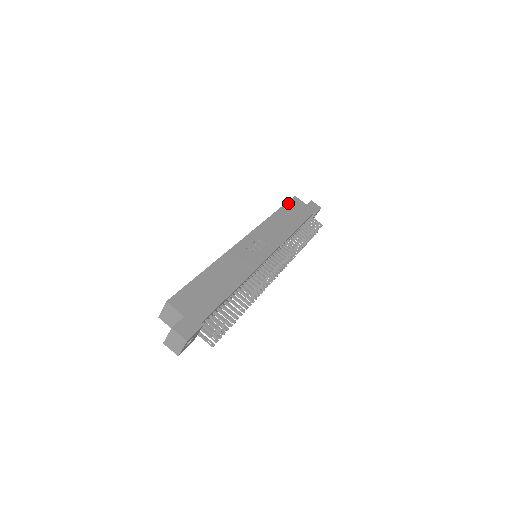
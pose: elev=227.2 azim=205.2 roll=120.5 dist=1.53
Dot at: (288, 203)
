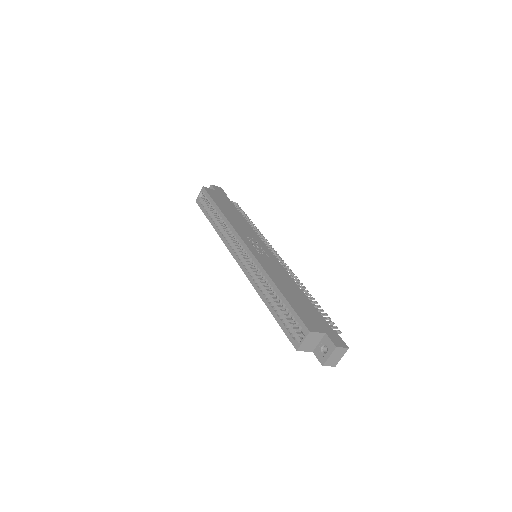
Dot at: (211, 196)
